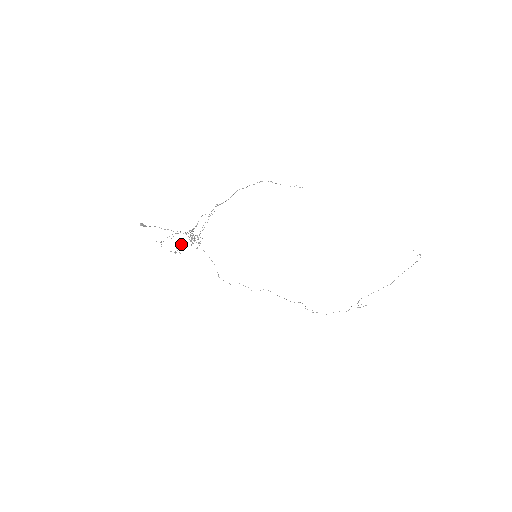
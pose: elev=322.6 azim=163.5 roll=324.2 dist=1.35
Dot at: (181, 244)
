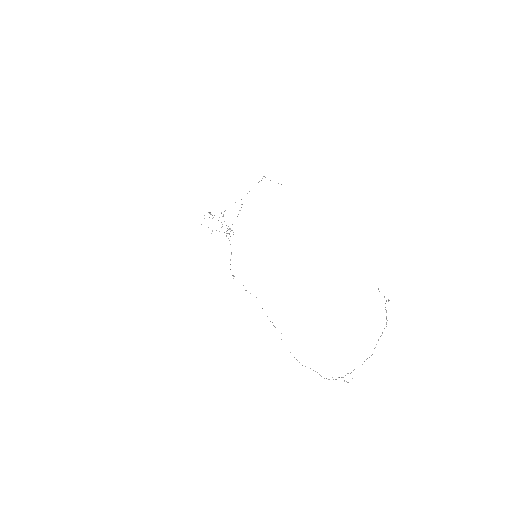
Dot at: occluded
